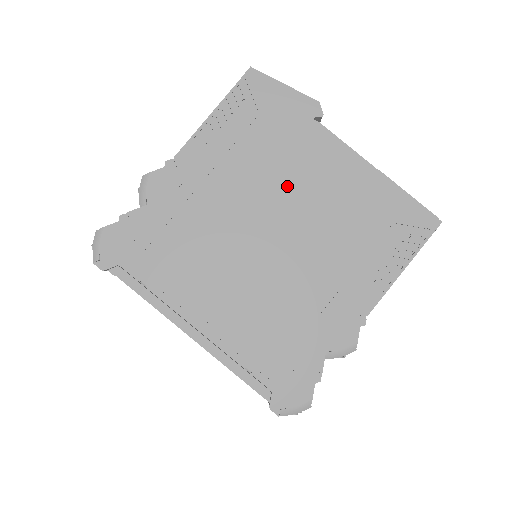
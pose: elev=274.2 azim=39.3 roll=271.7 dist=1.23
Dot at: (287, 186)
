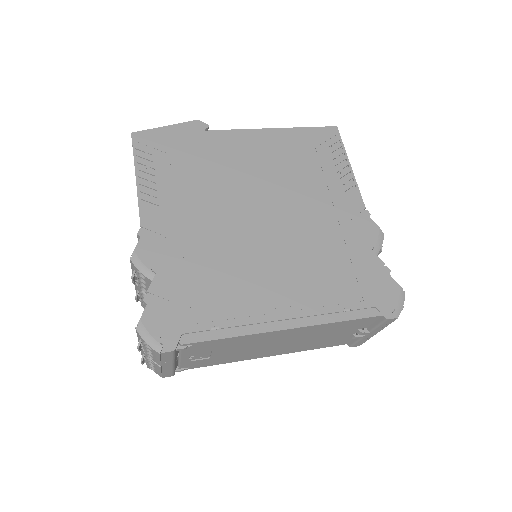
Dot at: (235, 179)
